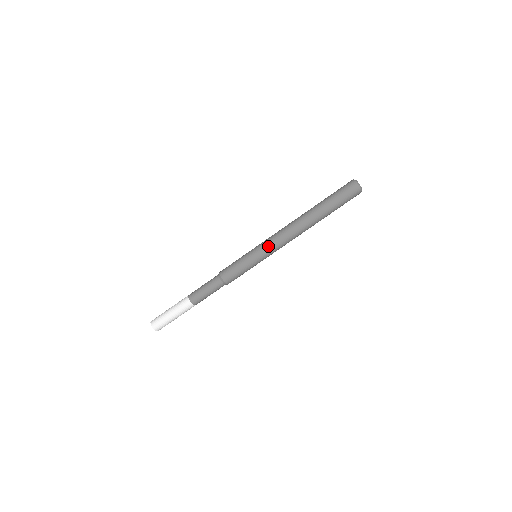
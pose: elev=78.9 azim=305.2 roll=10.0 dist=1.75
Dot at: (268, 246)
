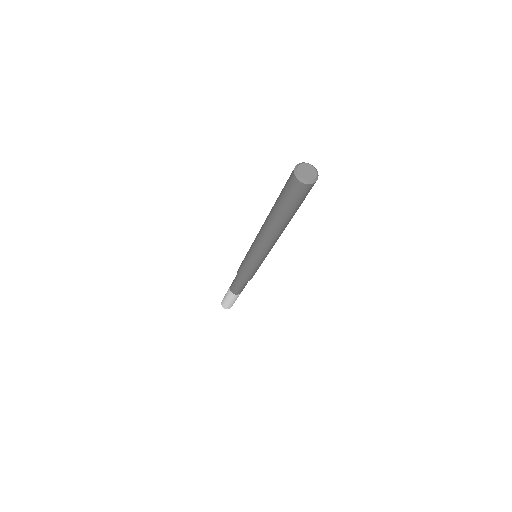
Dot at: (257, 256)
